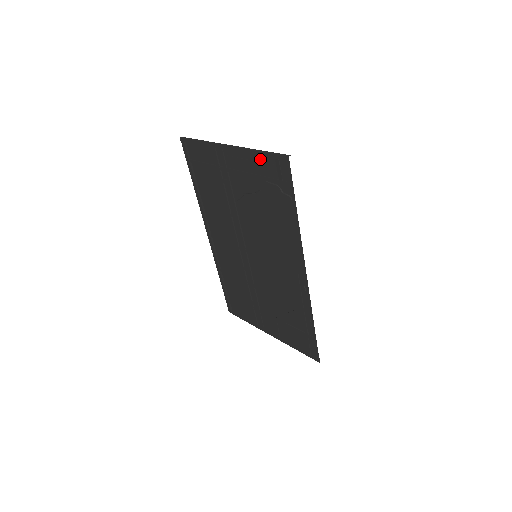
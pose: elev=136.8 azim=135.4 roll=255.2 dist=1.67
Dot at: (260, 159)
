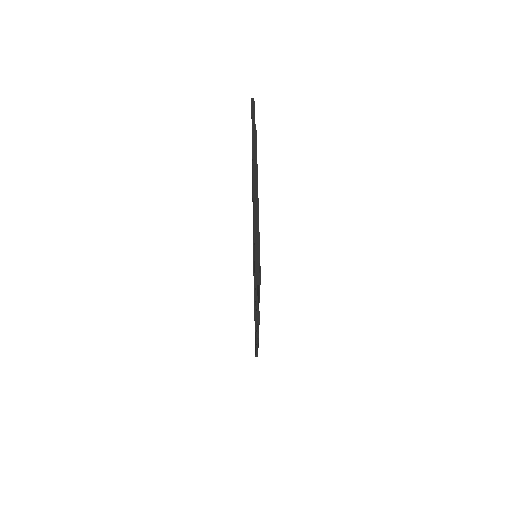
Dot at: occluded
